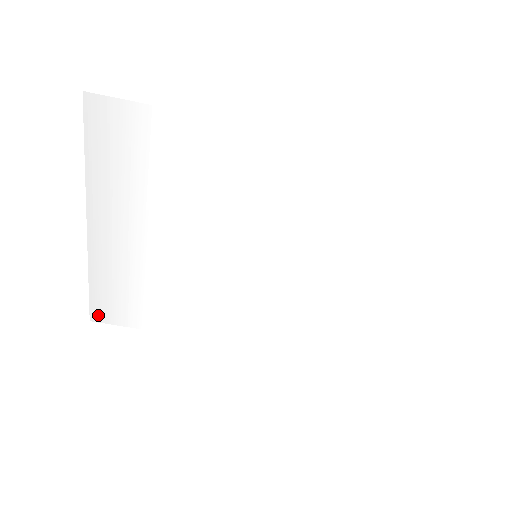
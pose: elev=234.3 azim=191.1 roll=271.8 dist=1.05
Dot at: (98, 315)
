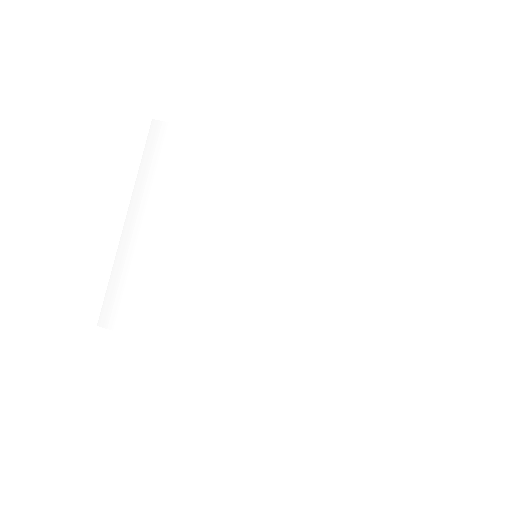
Dot at: (106, 319)
